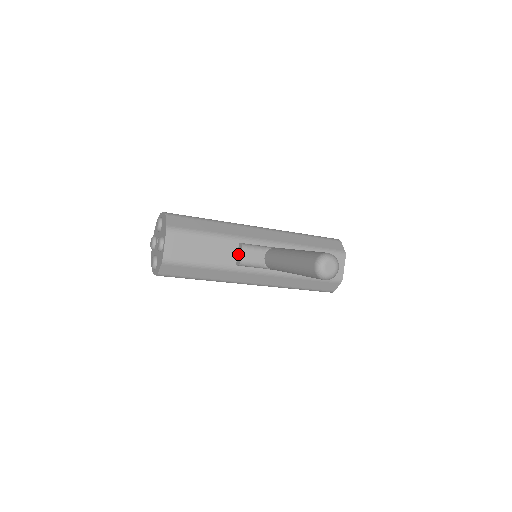
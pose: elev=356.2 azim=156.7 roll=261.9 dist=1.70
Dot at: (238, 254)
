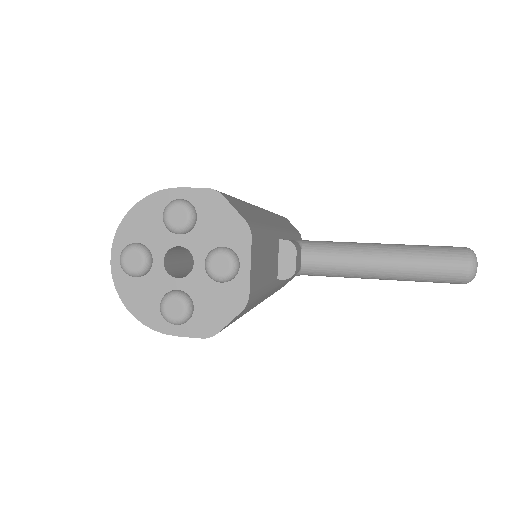
Dot at: (282, 259)
